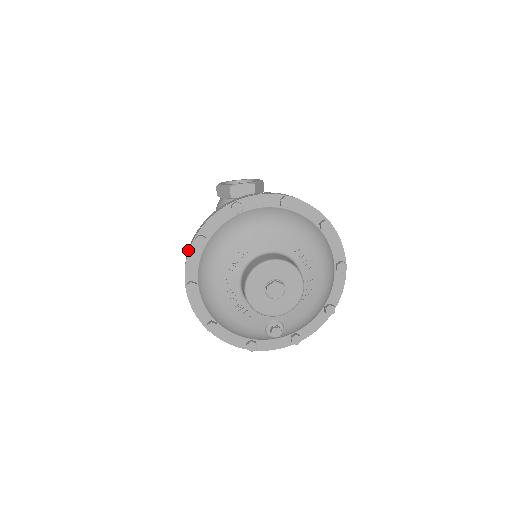
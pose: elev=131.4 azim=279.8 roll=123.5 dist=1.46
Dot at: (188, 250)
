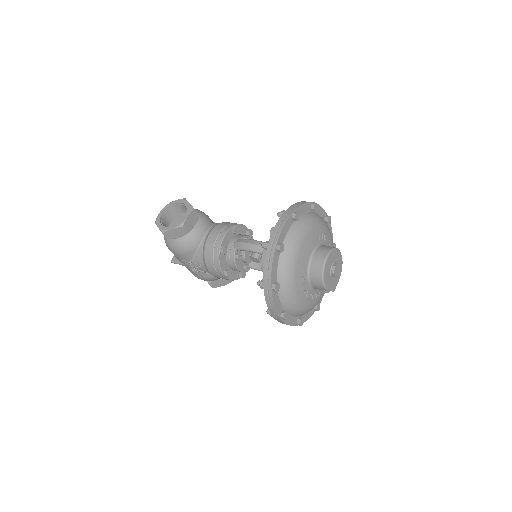
Dot at: (268, 299)
